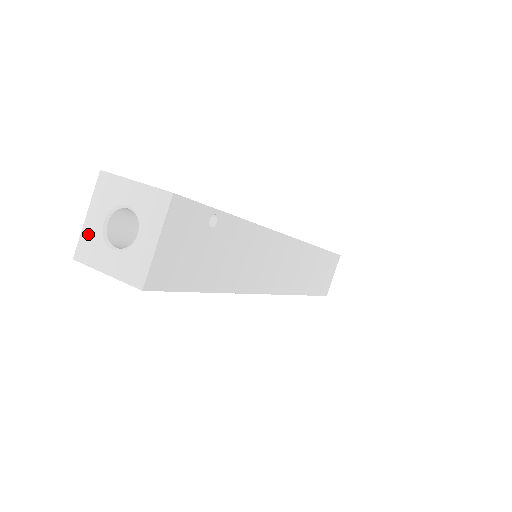
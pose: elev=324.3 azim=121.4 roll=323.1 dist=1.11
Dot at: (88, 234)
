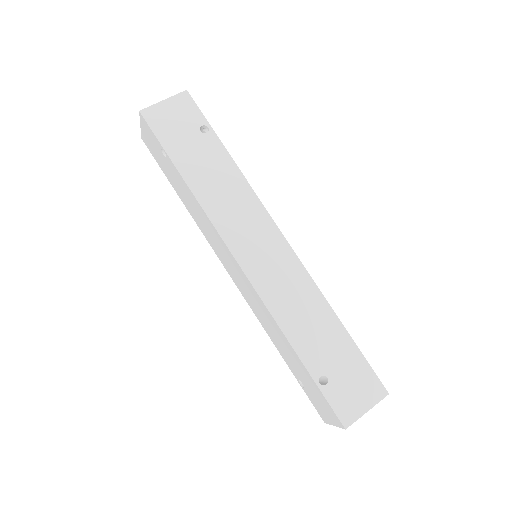
Dot at: occluded
